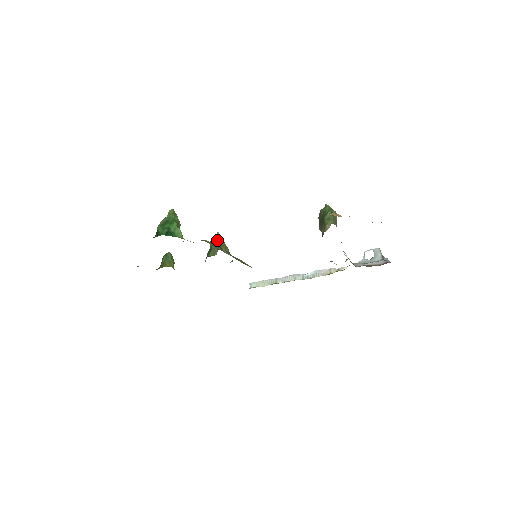
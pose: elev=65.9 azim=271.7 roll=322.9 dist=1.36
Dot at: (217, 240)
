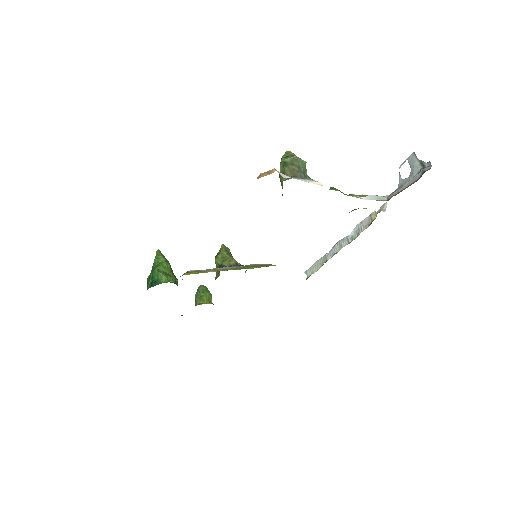
Dot at: (218, 256)
